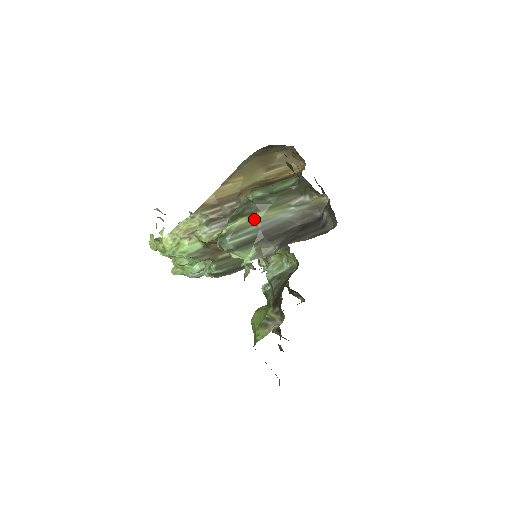
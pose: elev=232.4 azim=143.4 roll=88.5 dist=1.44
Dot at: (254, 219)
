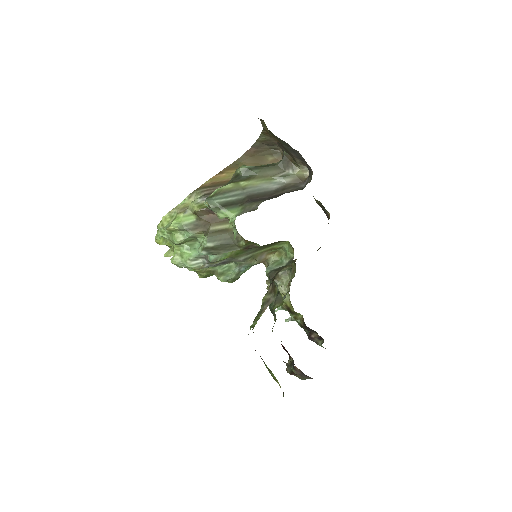
Dot at: (240, 186)
